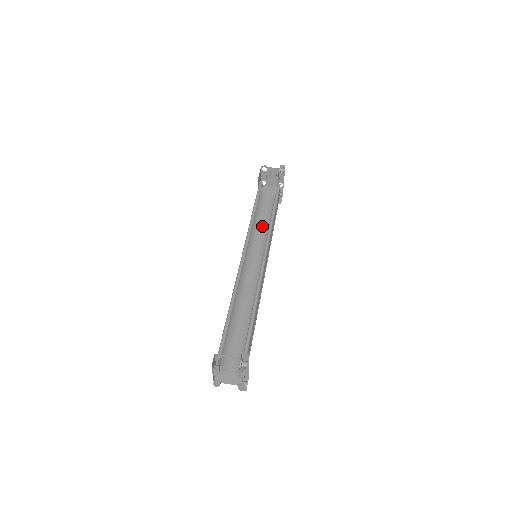
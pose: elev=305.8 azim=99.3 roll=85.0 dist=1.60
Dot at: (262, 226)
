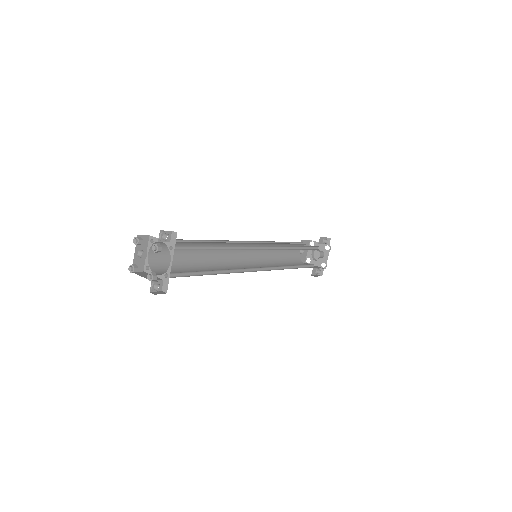
Dot at: occluded
